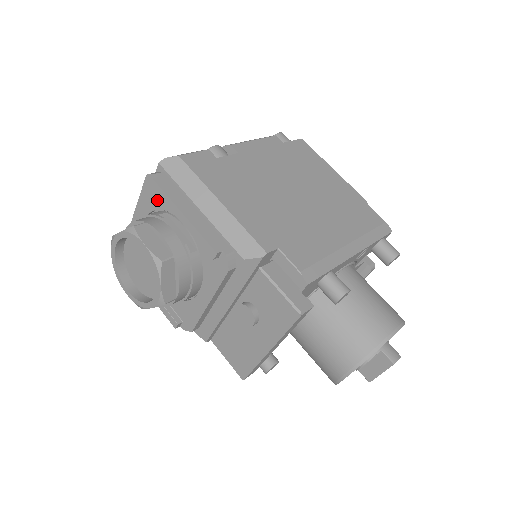
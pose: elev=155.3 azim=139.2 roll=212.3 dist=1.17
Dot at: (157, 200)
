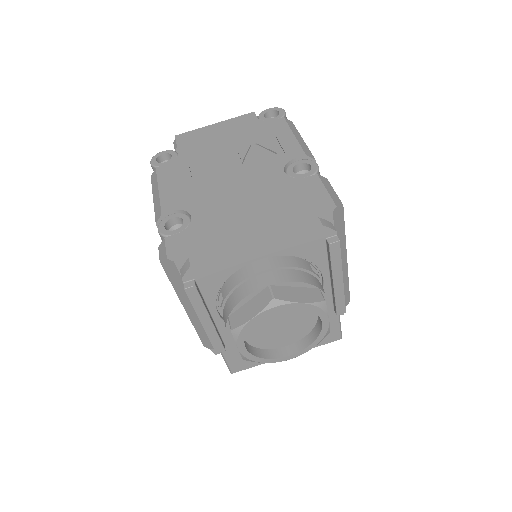
Dot at: (311, 251)
